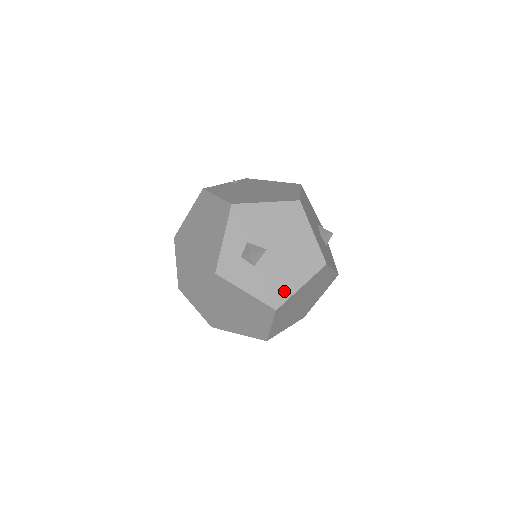
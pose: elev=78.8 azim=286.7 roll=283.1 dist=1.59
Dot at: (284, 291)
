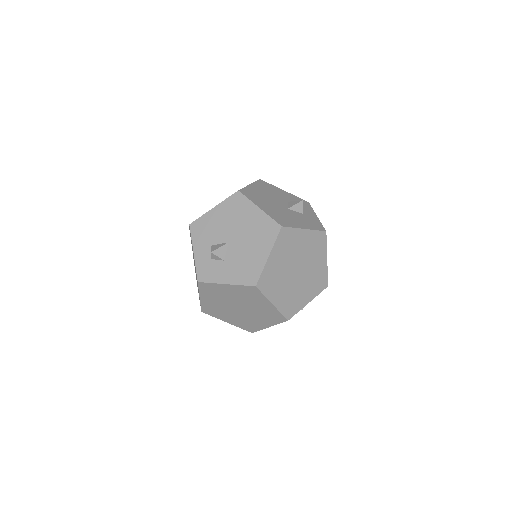
Dot at: (256, 267)
